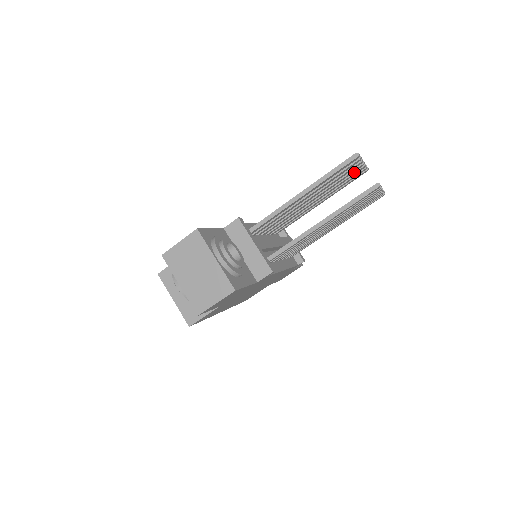
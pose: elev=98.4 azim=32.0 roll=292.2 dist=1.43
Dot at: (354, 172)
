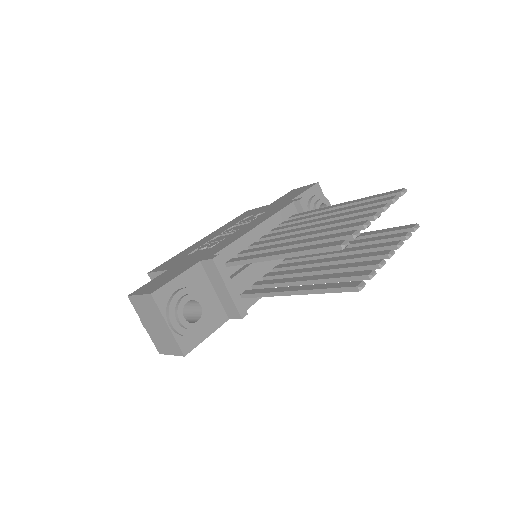
Dot at: occluded
